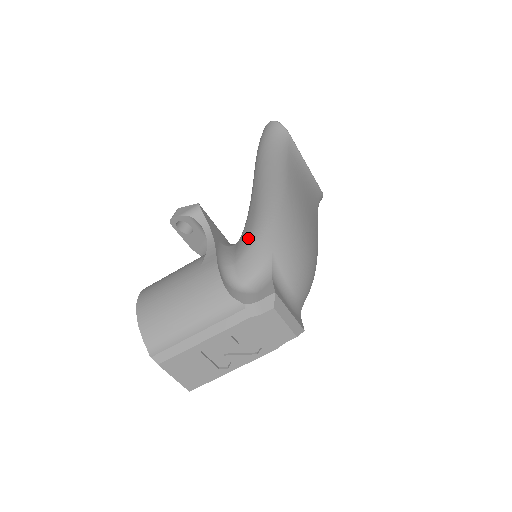
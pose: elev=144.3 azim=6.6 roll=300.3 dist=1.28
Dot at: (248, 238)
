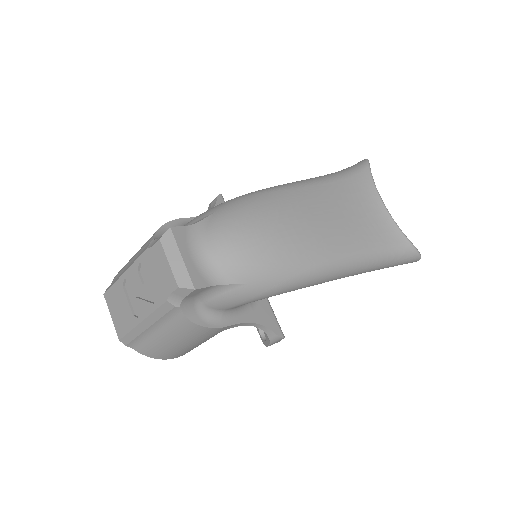
Dot at: occluded
